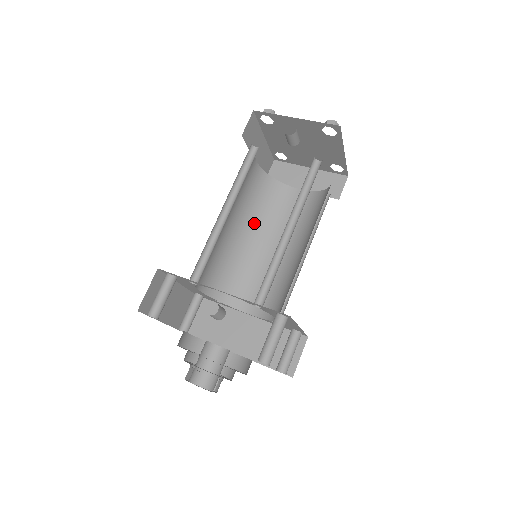
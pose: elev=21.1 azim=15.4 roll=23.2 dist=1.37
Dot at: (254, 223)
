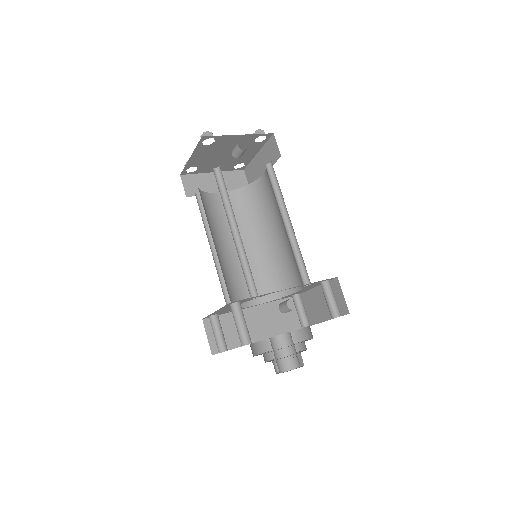
Dot at: (214, 234)
